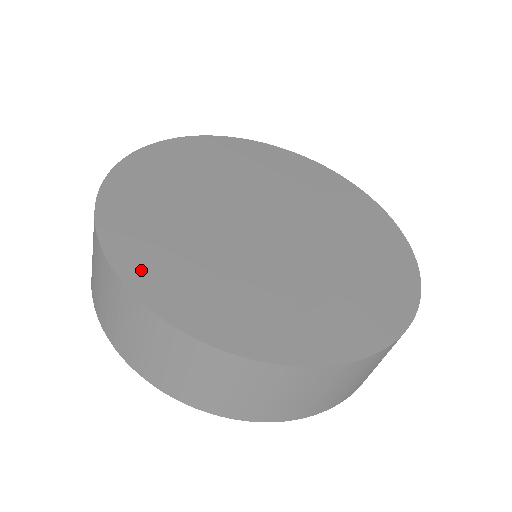
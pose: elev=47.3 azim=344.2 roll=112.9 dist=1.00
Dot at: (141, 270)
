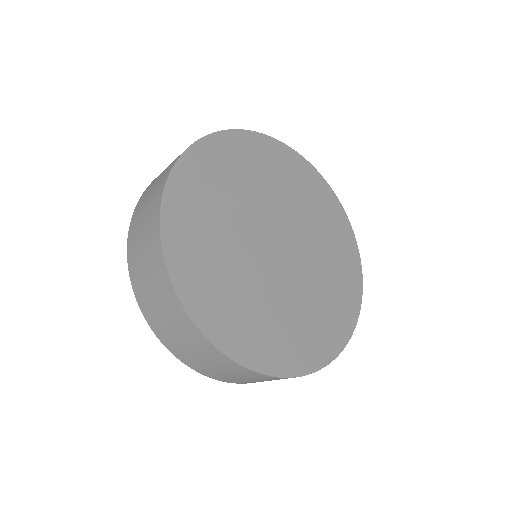
Dot at: (221, 330)
